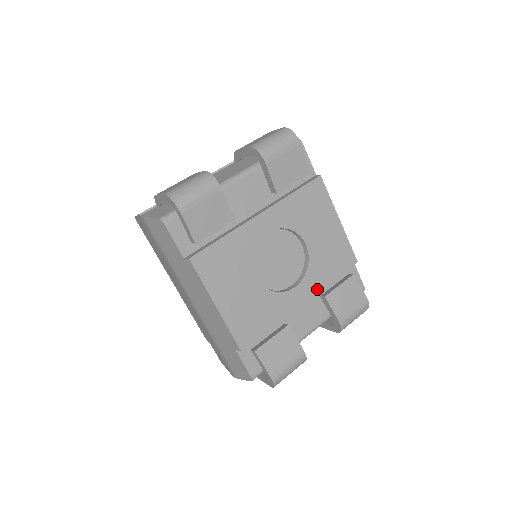
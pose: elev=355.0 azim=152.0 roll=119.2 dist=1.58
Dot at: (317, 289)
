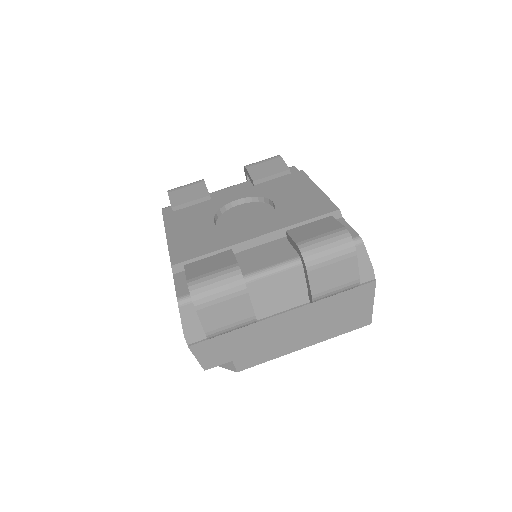
Dot at: (278, 228)
